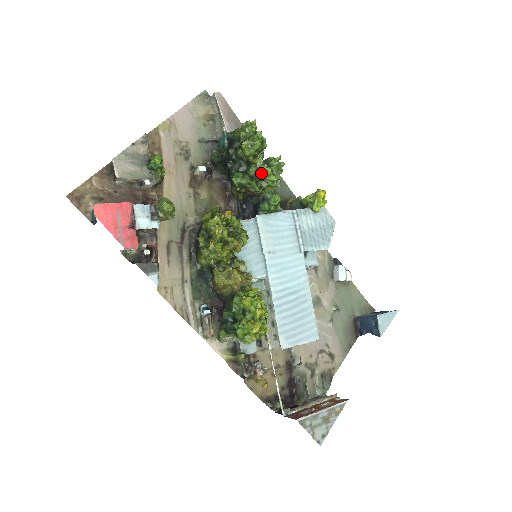
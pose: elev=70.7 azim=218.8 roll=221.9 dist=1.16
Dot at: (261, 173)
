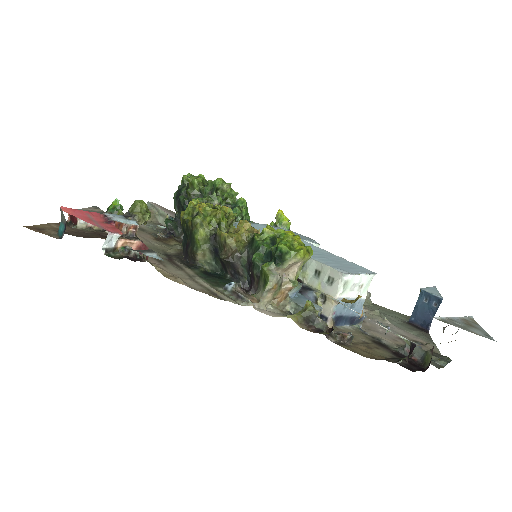
Dot at: (216, 180)
